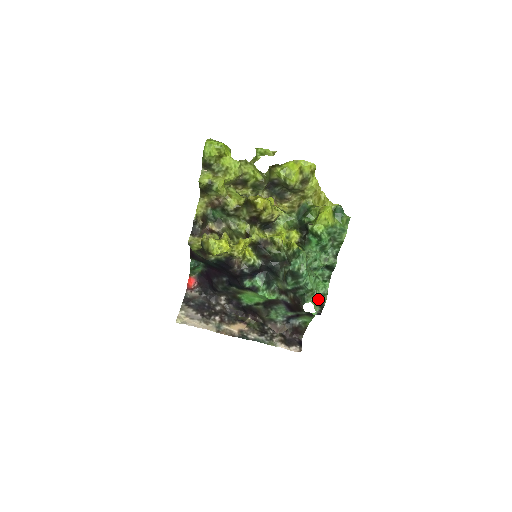
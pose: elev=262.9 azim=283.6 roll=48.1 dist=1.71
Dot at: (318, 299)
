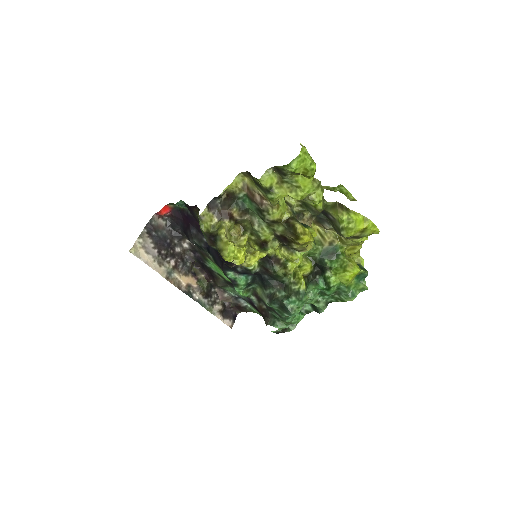
Dot at: occluded
